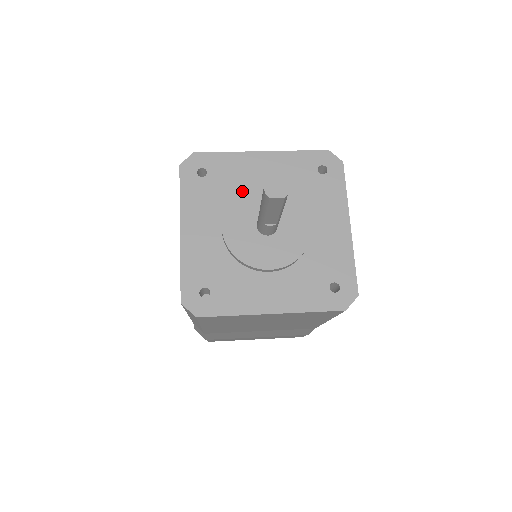
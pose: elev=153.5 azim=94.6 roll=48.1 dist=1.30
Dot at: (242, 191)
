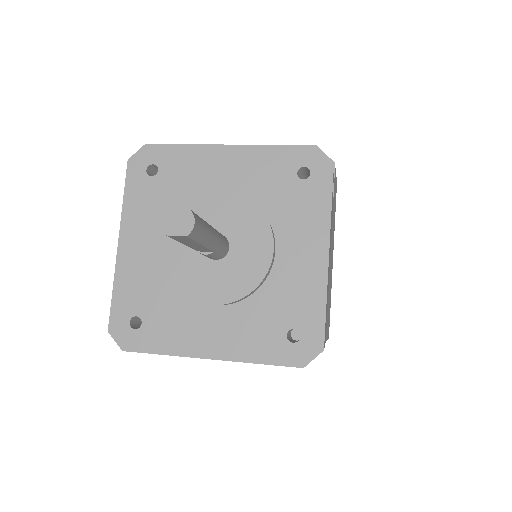
Dot at: (192, 199)
